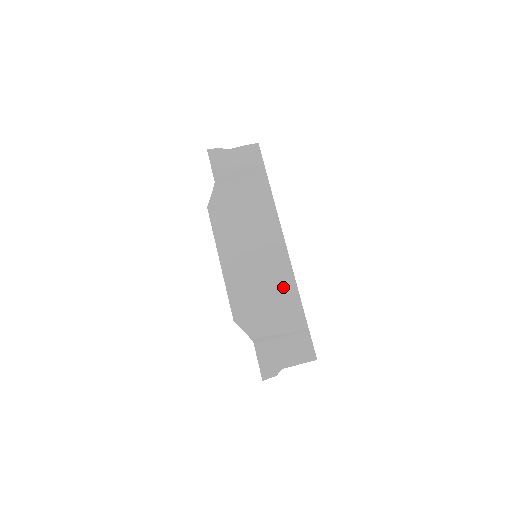
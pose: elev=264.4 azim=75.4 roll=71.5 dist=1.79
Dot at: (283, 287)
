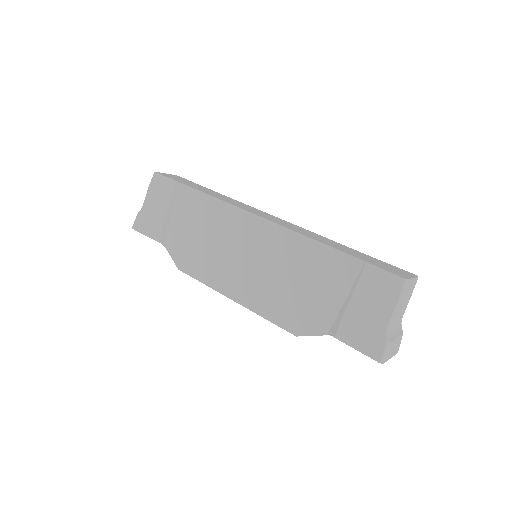
Dot at: (298, 254)
